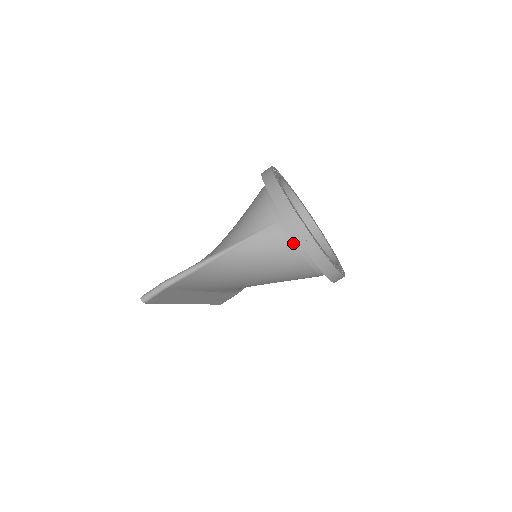
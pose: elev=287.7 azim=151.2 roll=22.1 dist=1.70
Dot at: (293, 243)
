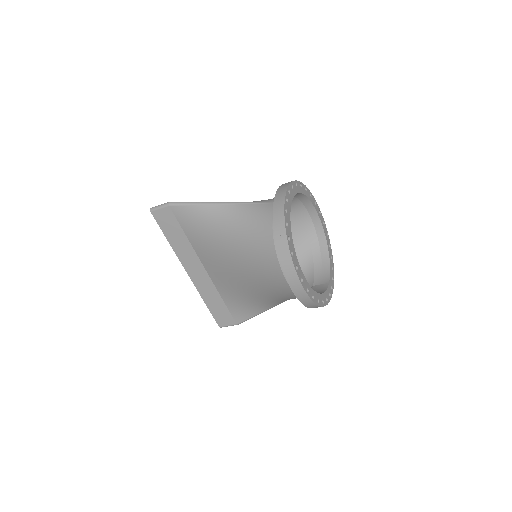
Dot at: (272, 218)
